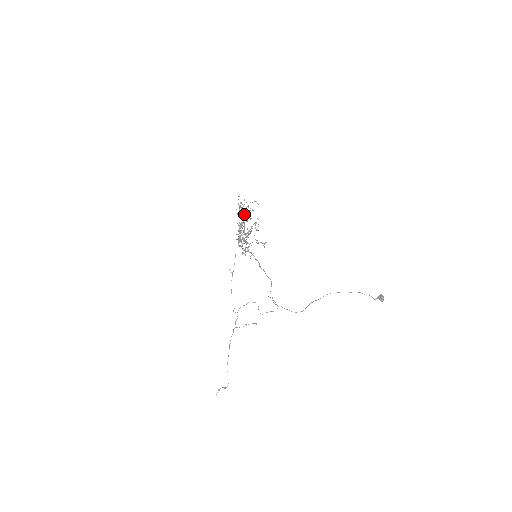
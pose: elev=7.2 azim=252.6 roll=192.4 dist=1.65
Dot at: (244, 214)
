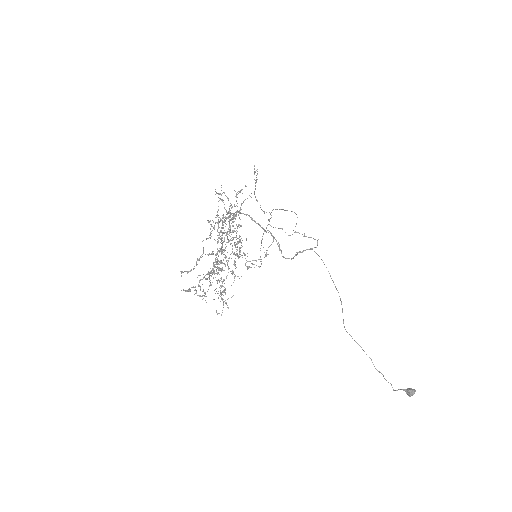
Dot at: occluded
